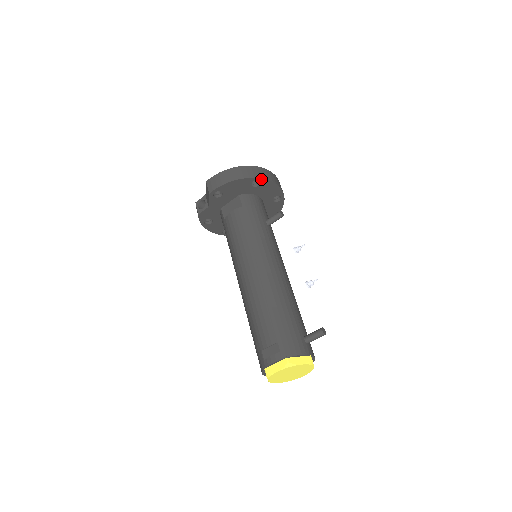
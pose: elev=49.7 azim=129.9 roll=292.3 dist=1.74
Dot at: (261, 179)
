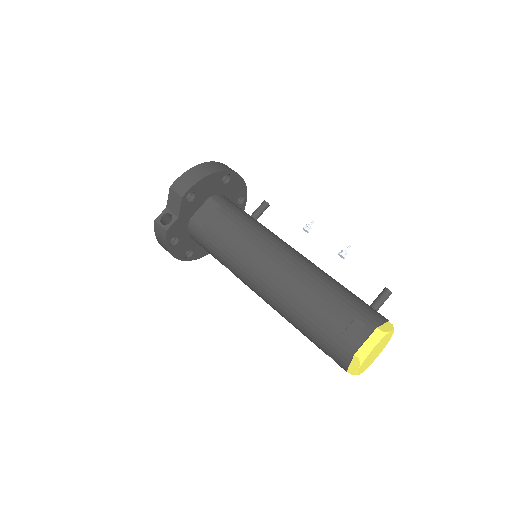
Dot at: (232, 172)
